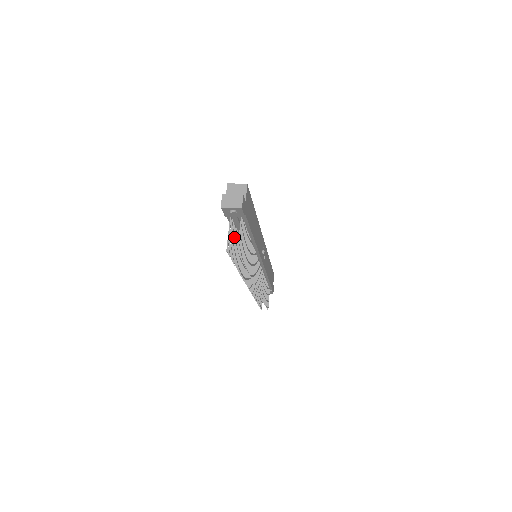
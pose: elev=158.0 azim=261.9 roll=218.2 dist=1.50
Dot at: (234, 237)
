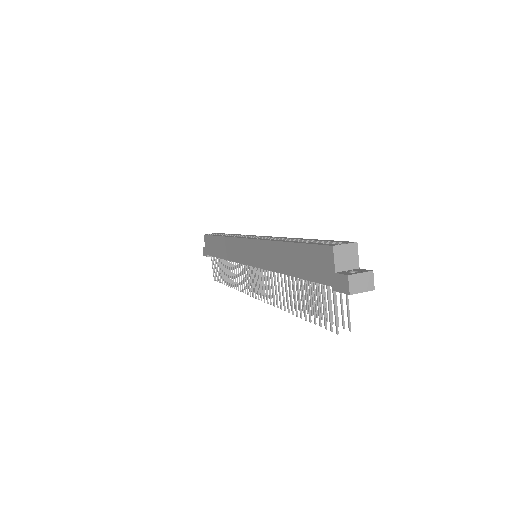
Dot at: (312, 292)
